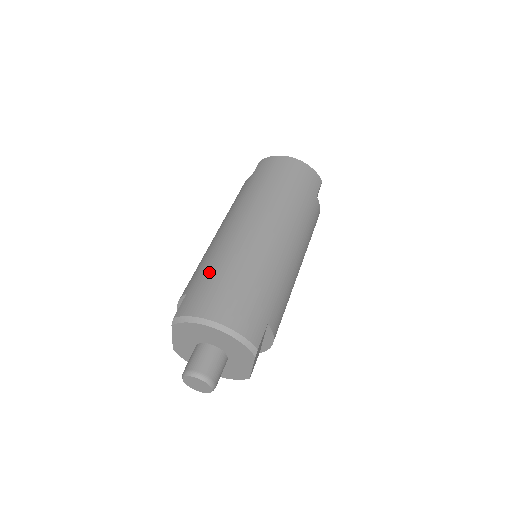
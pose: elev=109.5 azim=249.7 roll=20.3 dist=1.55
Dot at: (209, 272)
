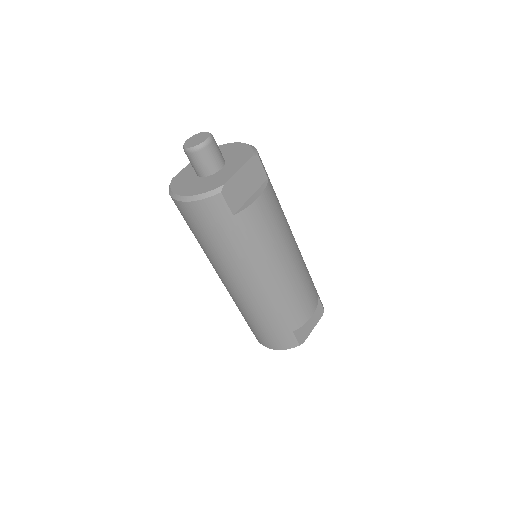
Dot at: occluded
